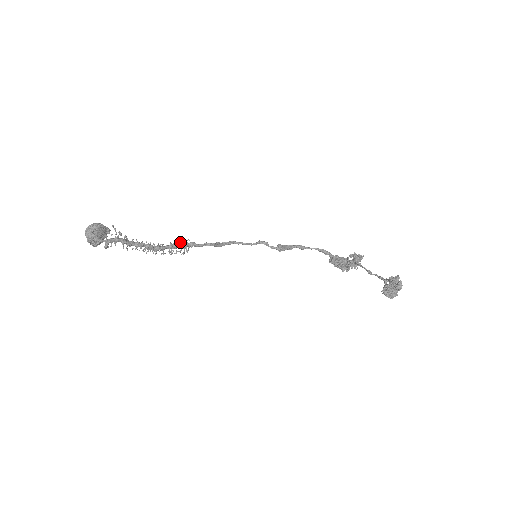
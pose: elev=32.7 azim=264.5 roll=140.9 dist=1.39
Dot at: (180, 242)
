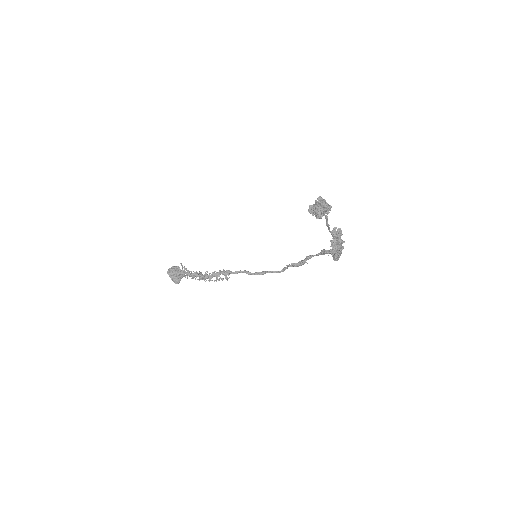
Dot at: occluded
